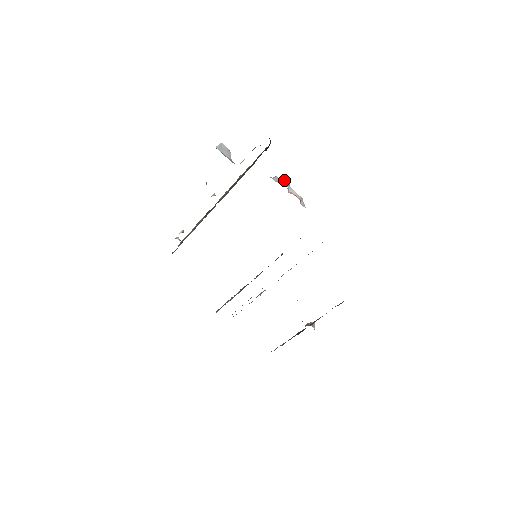
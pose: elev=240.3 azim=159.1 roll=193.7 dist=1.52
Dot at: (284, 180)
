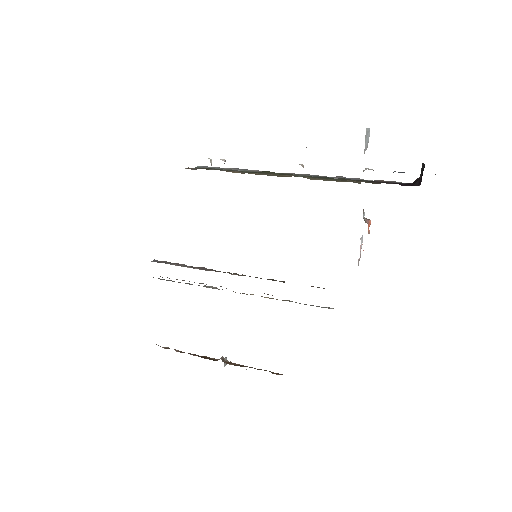
Dot at: (369, 224)
